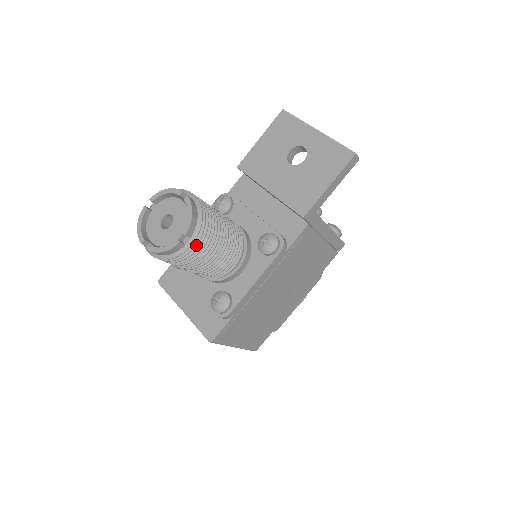
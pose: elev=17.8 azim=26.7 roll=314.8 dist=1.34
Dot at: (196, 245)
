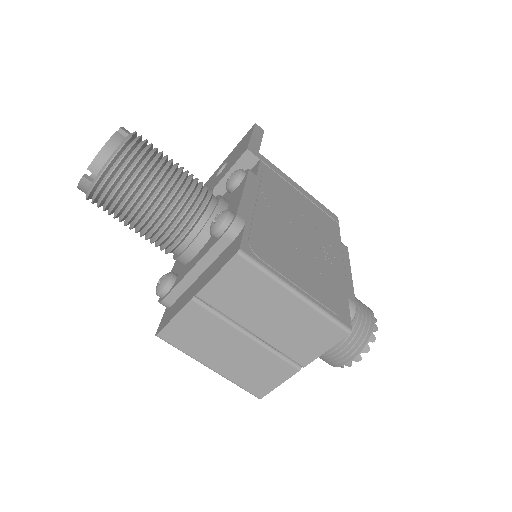
Dot at: (138, 139)
